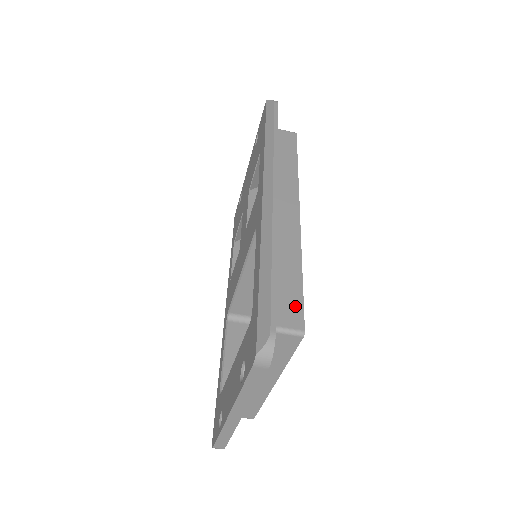
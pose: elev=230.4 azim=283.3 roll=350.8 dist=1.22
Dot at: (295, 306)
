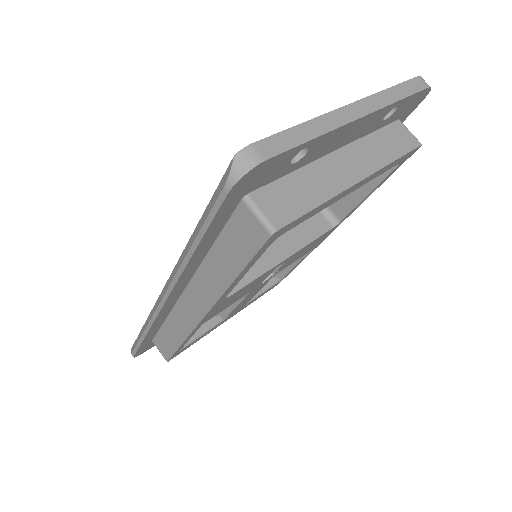
Dot at: occluded
